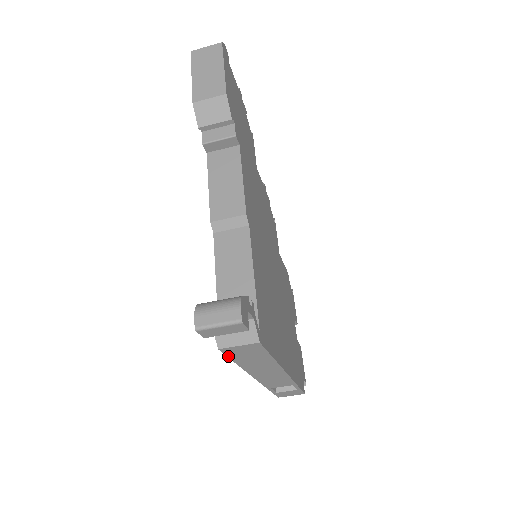
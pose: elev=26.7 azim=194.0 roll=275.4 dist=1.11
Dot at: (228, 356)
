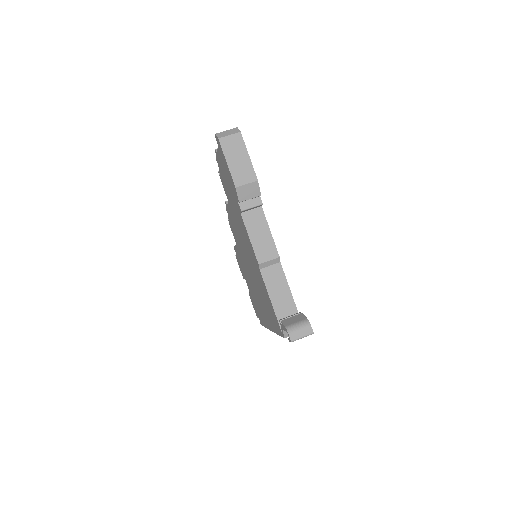
Dot at: occluded
